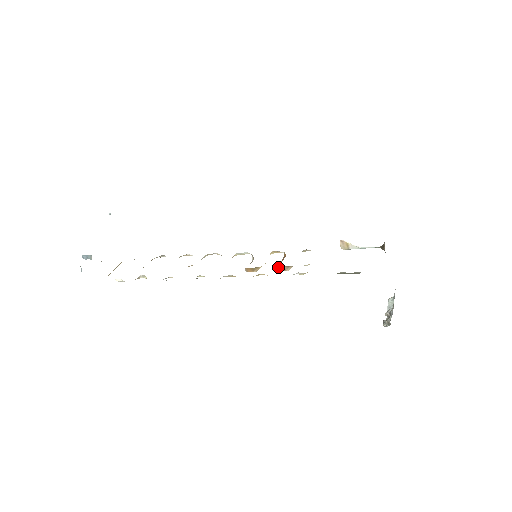
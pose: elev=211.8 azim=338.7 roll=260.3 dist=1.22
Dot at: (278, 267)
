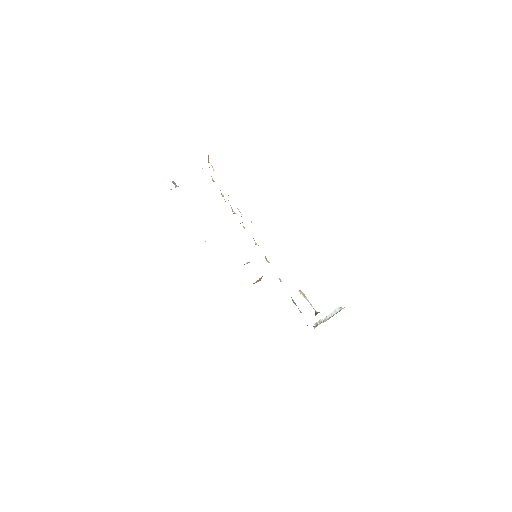
Dot at: occluded
